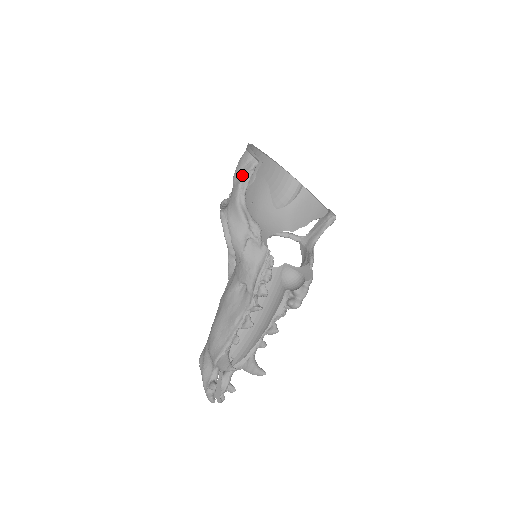
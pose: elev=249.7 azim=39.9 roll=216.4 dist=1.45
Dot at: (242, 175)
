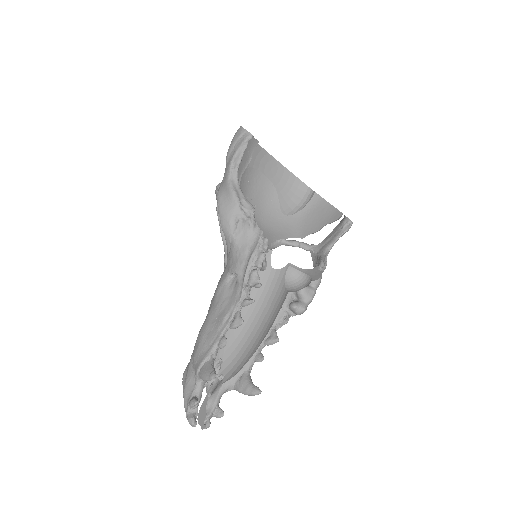
Dot at: (234, 151)
